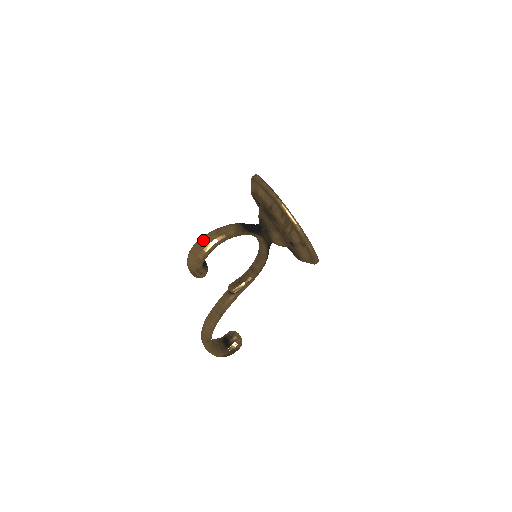
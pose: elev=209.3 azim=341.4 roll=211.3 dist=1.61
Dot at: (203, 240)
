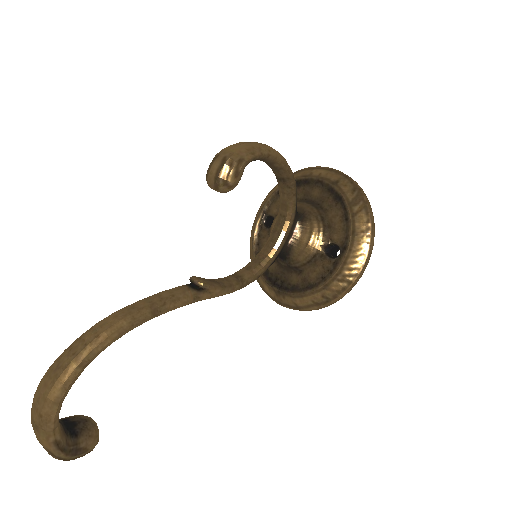
Dot at: (260, 143)
